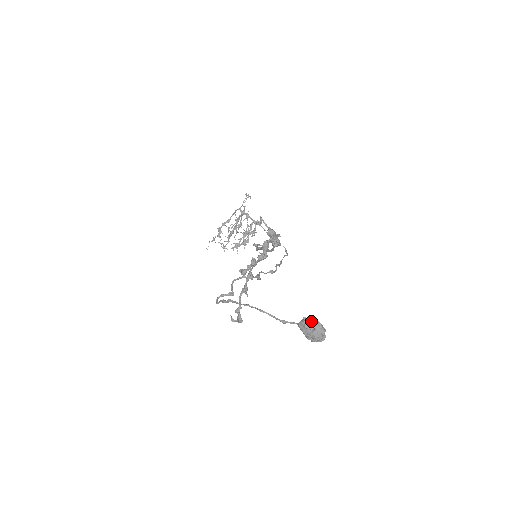
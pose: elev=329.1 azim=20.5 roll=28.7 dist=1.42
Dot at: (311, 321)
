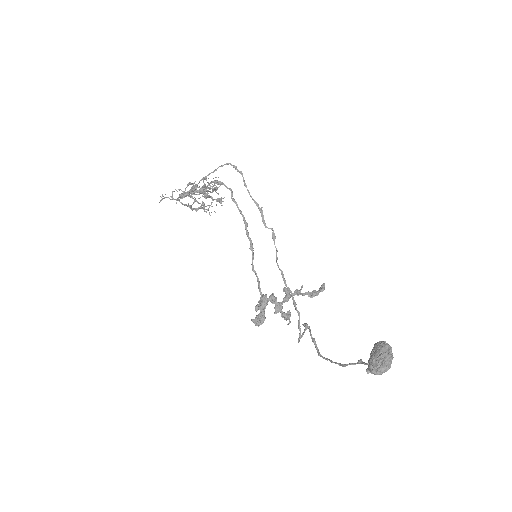
Dot at: occluded
